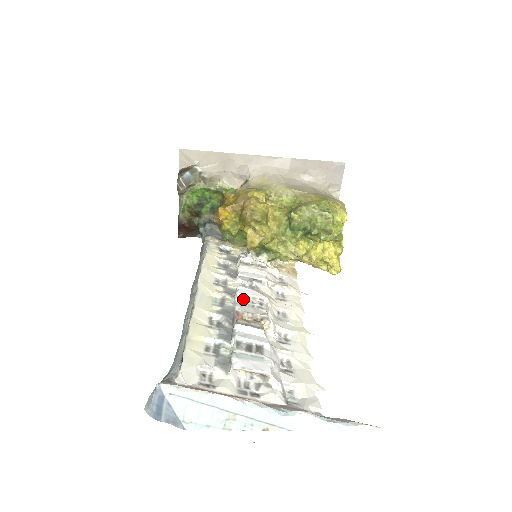
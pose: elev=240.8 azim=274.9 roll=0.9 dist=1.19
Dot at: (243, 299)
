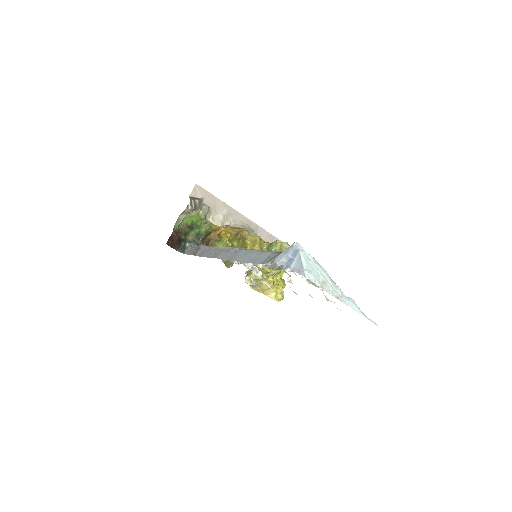
Dot at: occluded
